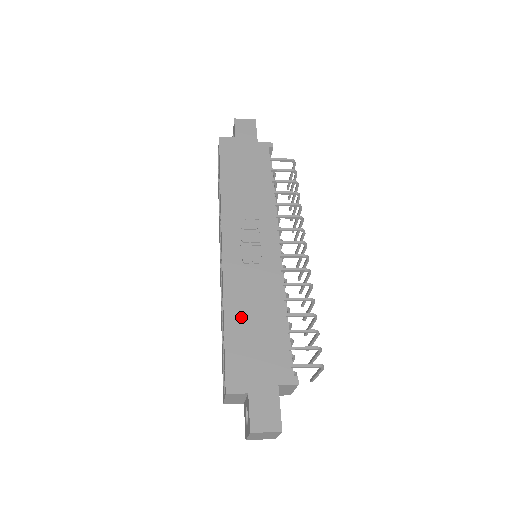
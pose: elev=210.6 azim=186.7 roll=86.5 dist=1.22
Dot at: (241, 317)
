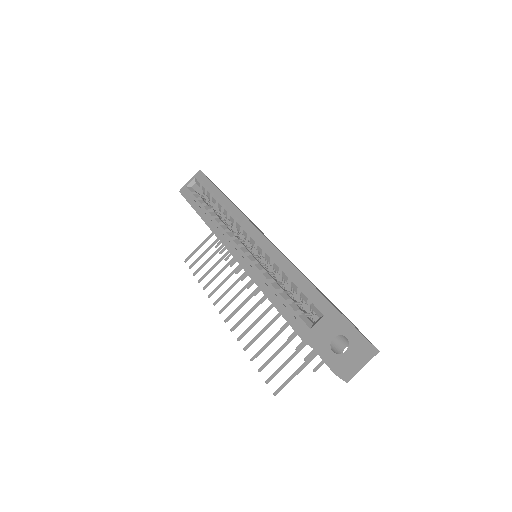
Dot at: occluded
